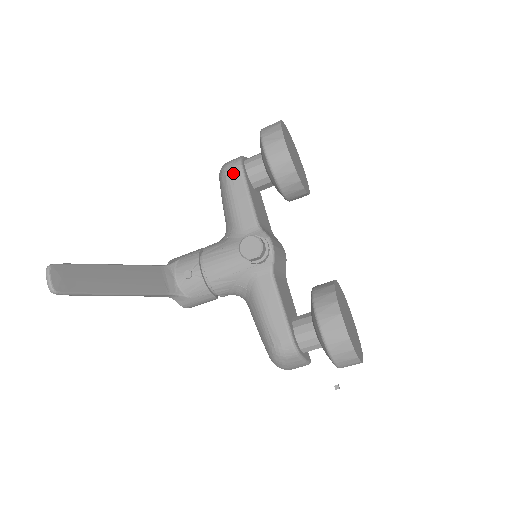
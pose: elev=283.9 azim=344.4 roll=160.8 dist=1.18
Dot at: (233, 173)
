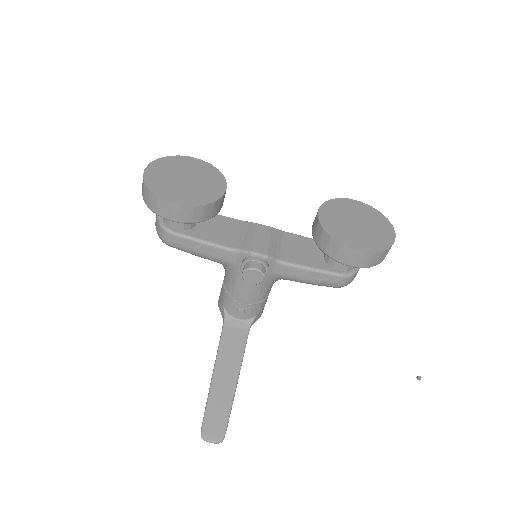
Dot at: (173, 242)
